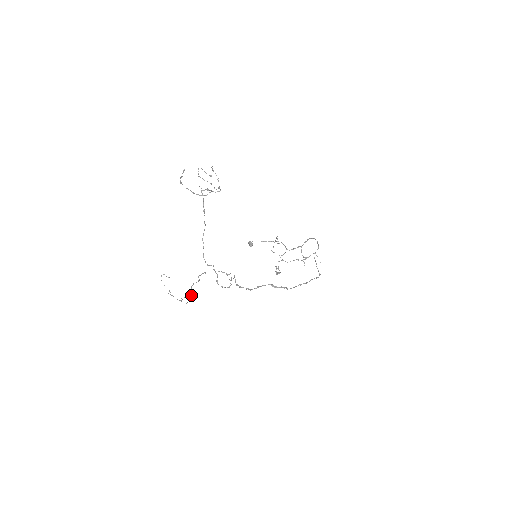
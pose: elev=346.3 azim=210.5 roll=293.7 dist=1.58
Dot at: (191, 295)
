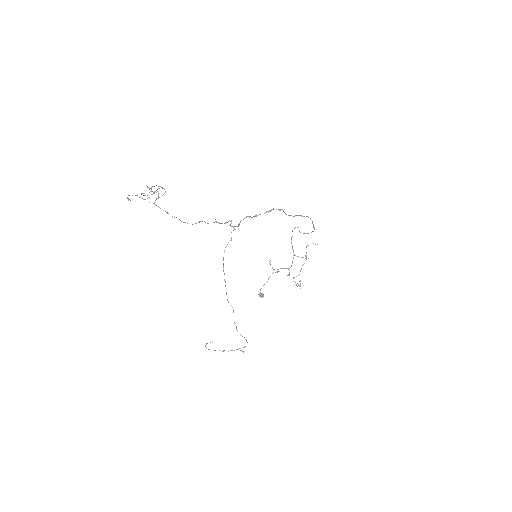
Dot at: occluded
